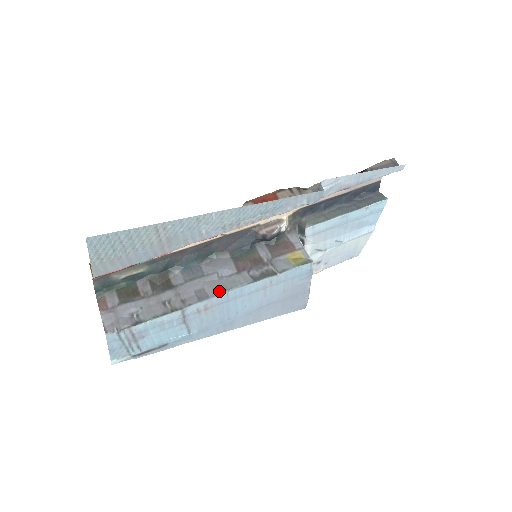
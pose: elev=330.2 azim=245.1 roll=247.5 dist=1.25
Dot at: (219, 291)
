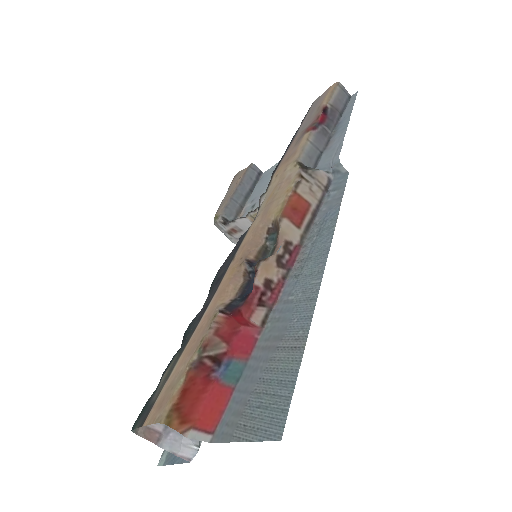
Dot at: occluded
